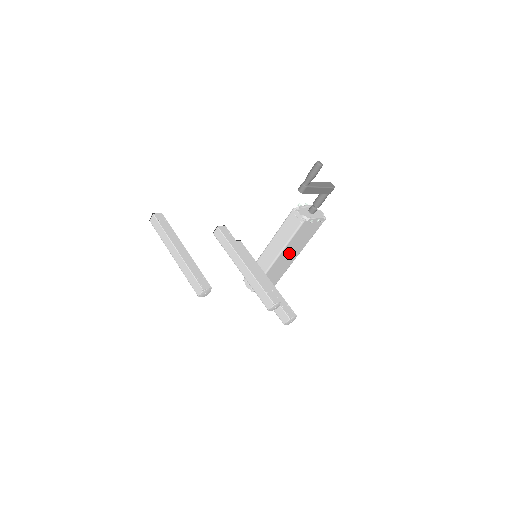
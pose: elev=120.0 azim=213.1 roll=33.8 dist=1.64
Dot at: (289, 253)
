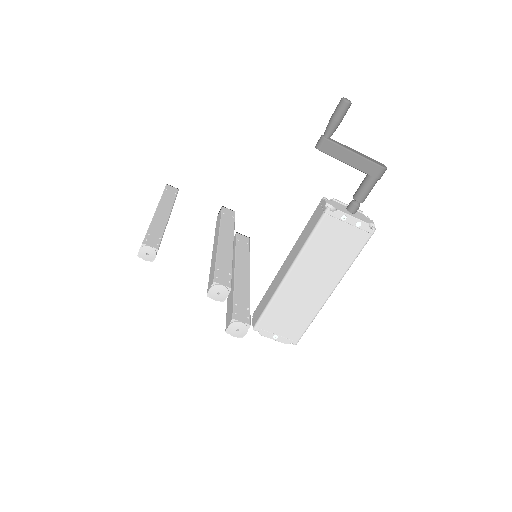
Dot at: (311, 275)
